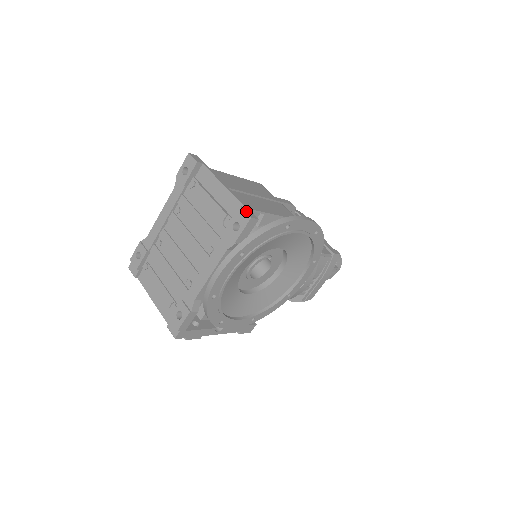
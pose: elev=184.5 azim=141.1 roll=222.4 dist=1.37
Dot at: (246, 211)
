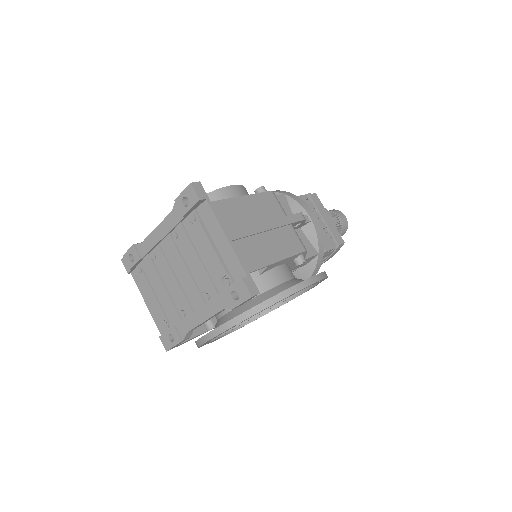
Dot at: (247, 285)
